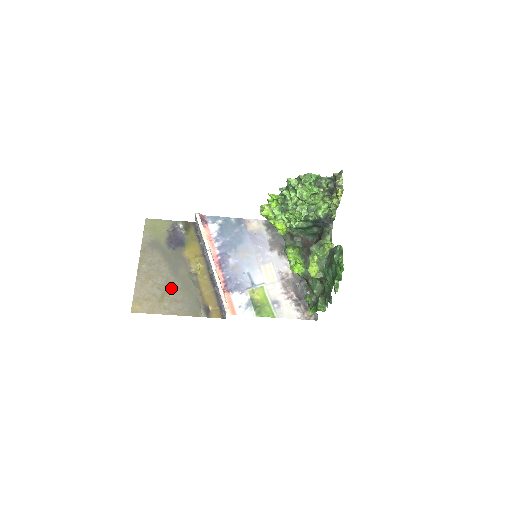
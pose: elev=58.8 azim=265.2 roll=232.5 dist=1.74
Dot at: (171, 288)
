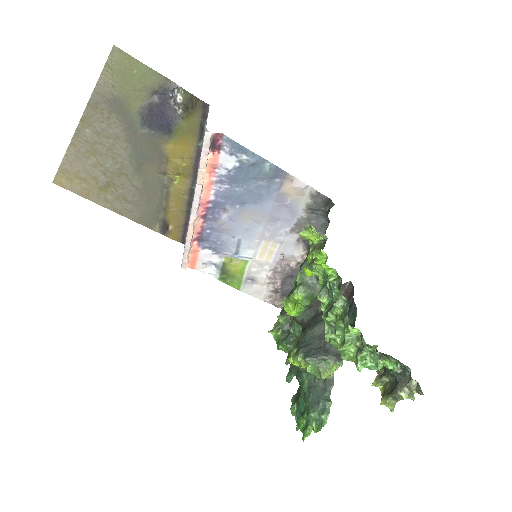
Dot at: (124, 182)
